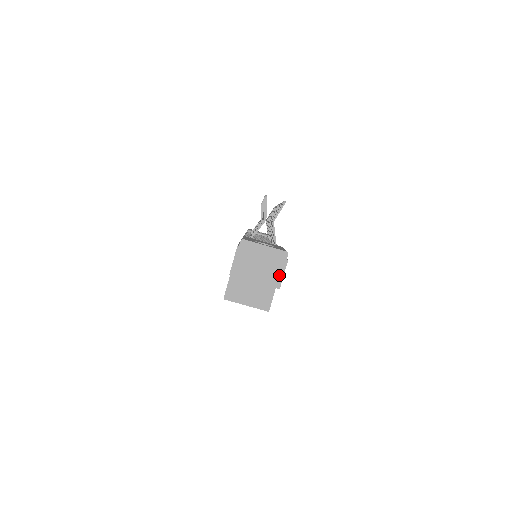
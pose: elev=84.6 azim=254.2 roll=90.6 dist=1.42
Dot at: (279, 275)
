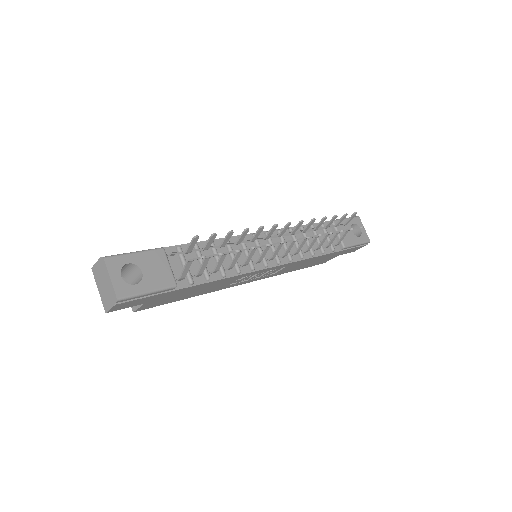
Dot at: (109, 305)
